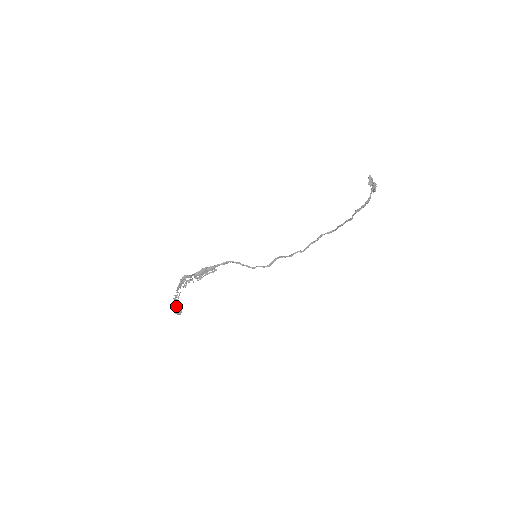
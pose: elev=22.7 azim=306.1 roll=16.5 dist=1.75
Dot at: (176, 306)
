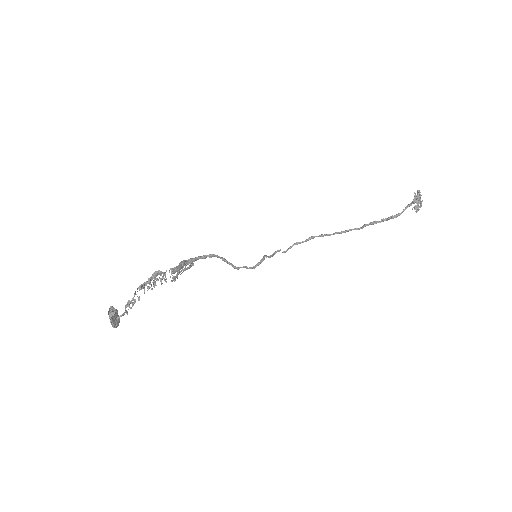
Dot at: (116, 314)
